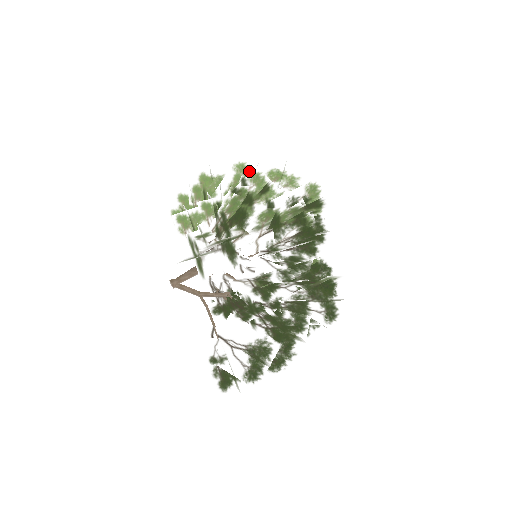
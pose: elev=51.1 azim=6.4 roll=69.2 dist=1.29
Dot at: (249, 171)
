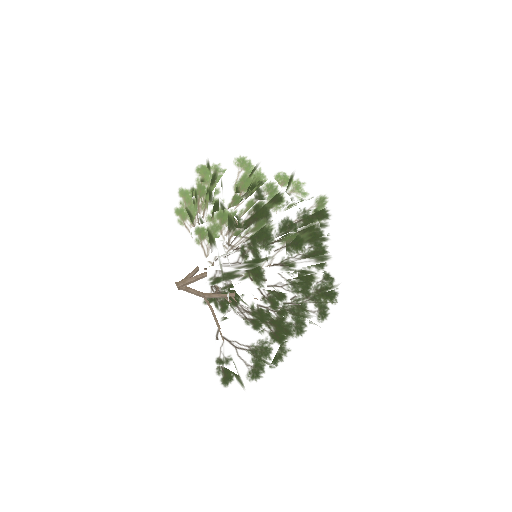
Dot at: (255, 171)
